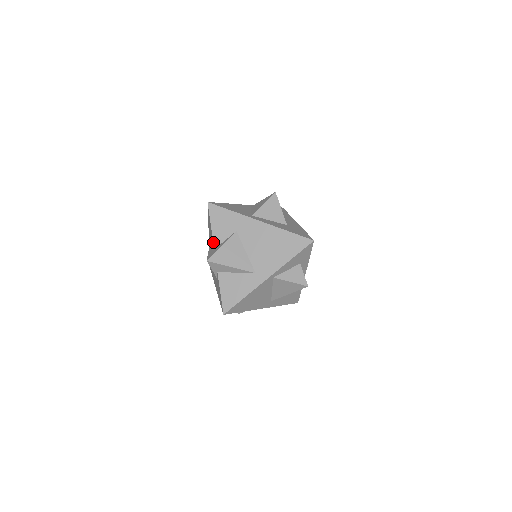
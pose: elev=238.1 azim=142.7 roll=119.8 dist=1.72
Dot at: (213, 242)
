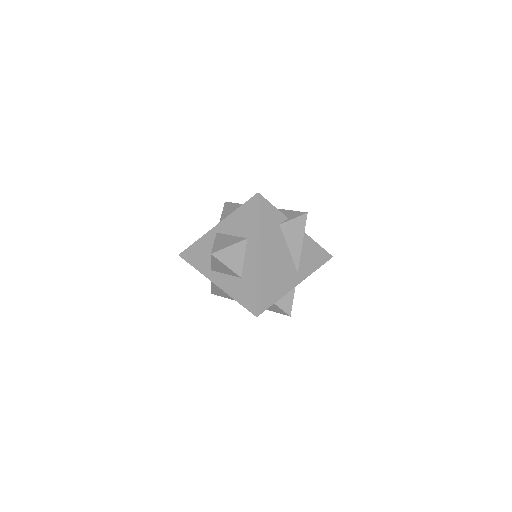
Dot at: occluded
